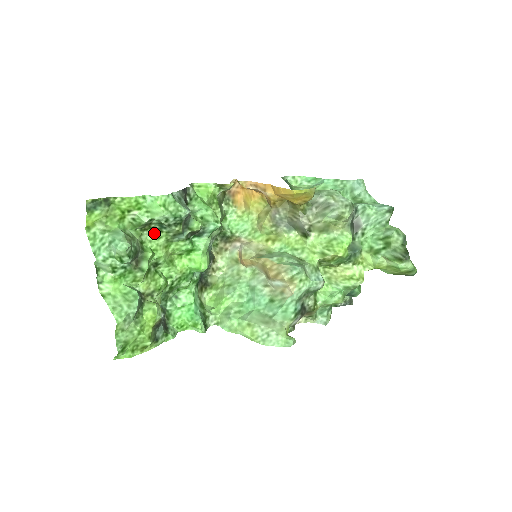
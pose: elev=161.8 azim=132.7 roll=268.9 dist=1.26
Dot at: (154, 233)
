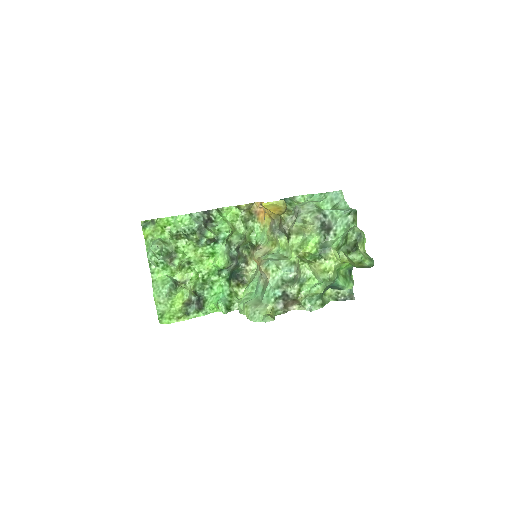
Dot at: (185, 241)
